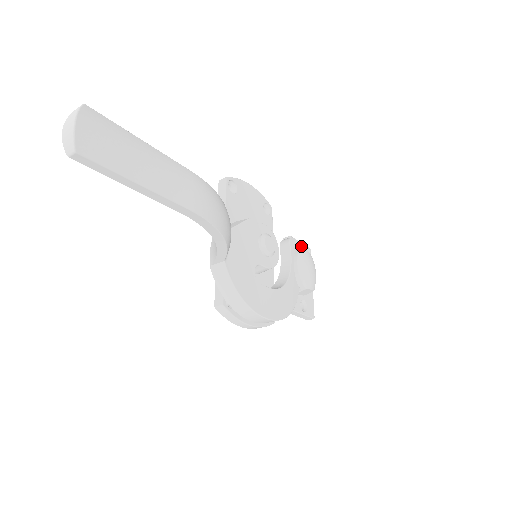
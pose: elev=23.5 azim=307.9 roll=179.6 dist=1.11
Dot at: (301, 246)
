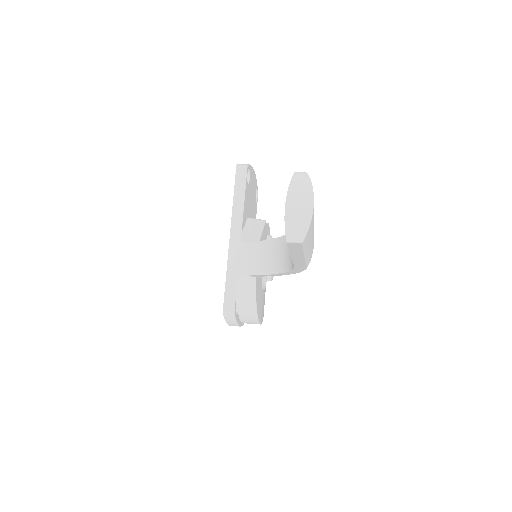
Dot at: occluded
